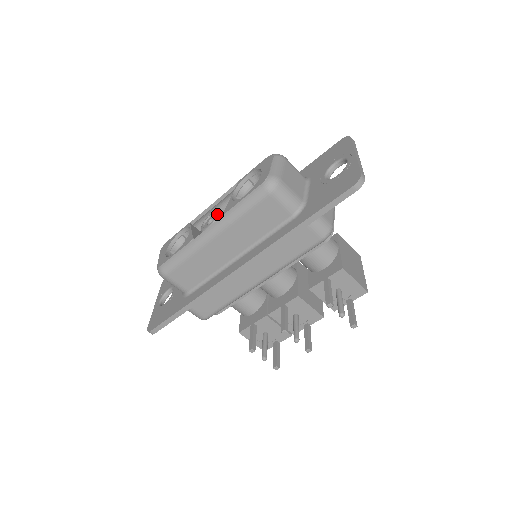
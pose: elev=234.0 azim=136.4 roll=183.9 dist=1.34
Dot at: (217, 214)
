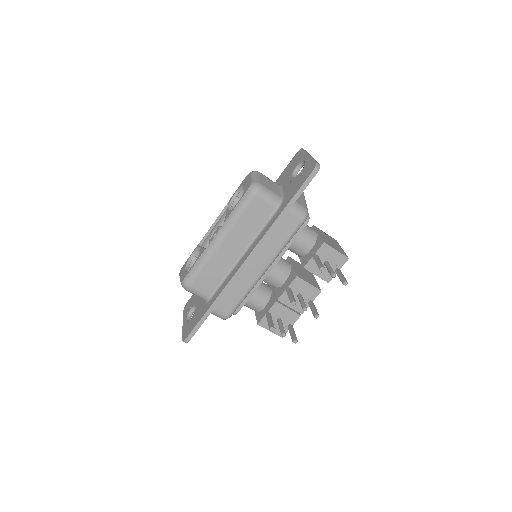
Dot at: (219, 227)
